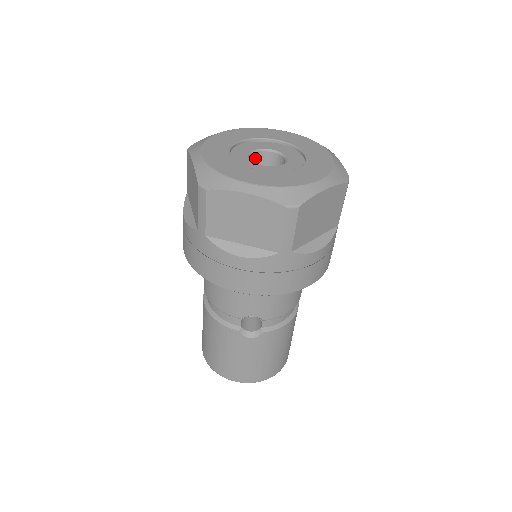
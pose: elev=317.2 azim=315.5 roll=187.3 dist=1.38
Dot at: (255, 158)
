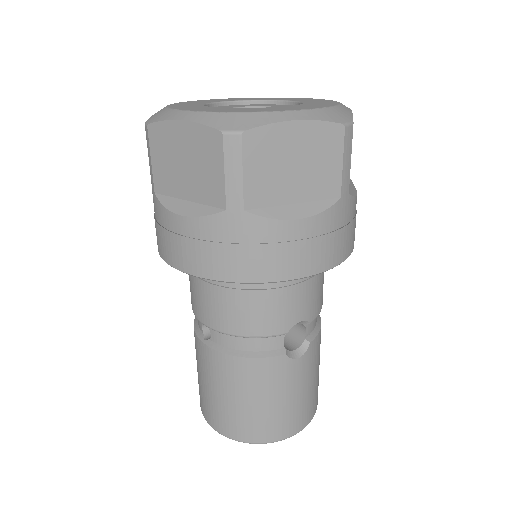
Dot at: occluded
